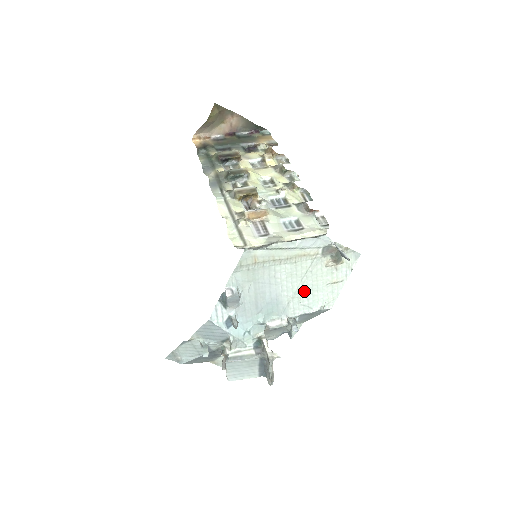
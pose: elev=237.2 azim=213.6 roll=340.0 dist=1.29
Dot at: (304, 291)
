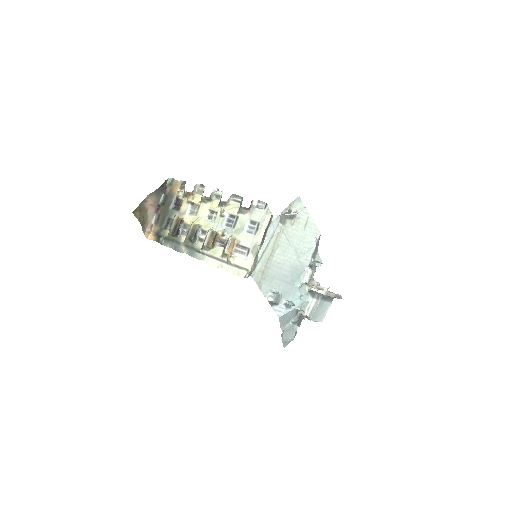
Dot at: (299, 248)
